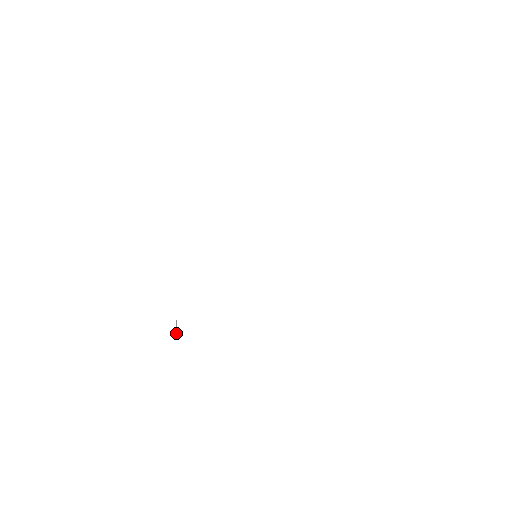
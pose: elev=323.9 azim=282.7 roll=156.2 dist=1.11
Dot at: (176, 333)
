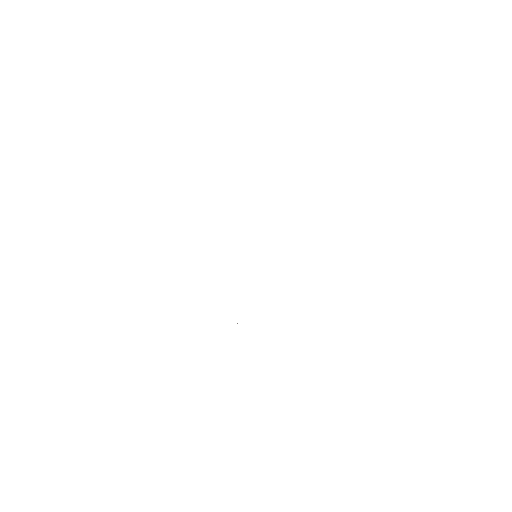
Dot at: occluded
